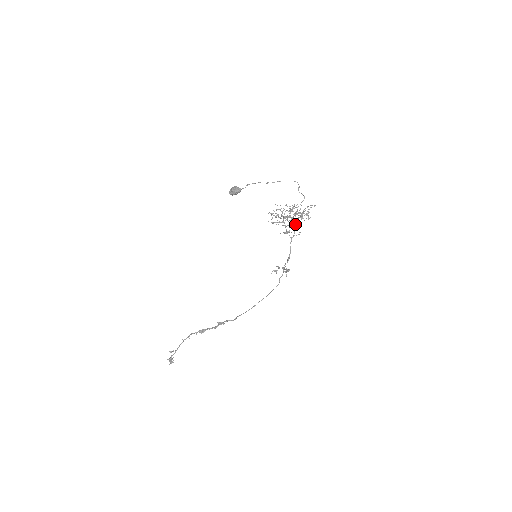
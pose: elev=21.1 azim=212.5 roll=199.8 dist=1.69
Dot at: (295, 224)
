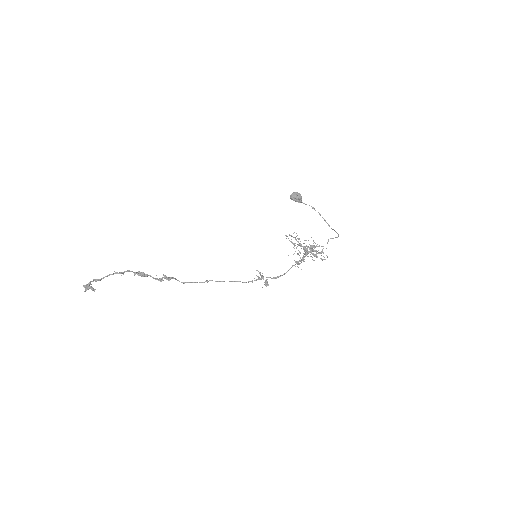
Dot at: occluded
